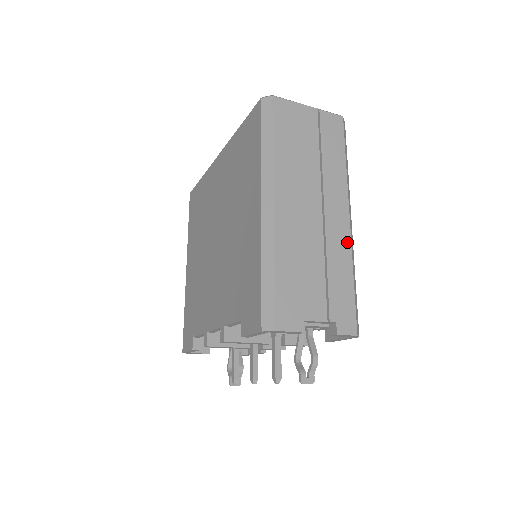
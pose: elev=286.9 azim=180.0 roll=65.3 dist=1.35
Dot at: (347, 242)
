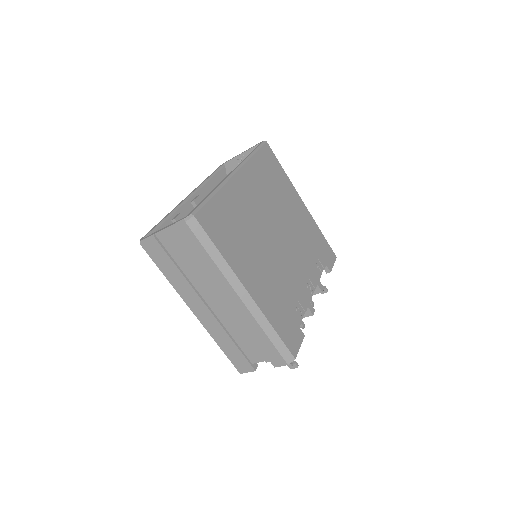
Dot at: (248, 315)
